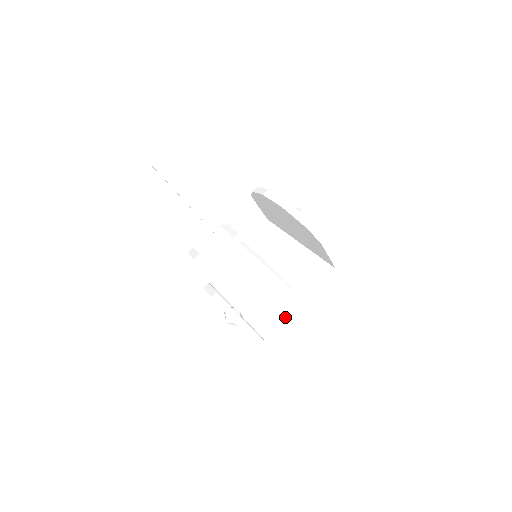
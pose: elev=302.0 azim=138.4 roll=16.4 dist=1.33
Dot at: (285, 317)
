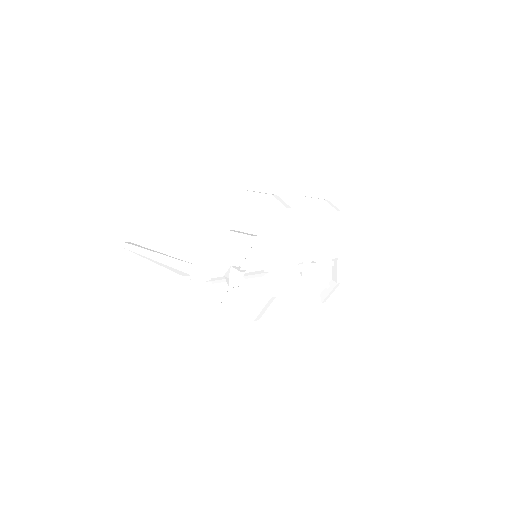
Dot at: (307, 254)
